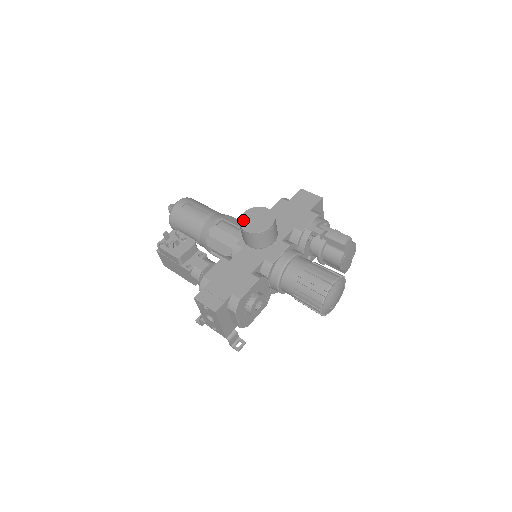
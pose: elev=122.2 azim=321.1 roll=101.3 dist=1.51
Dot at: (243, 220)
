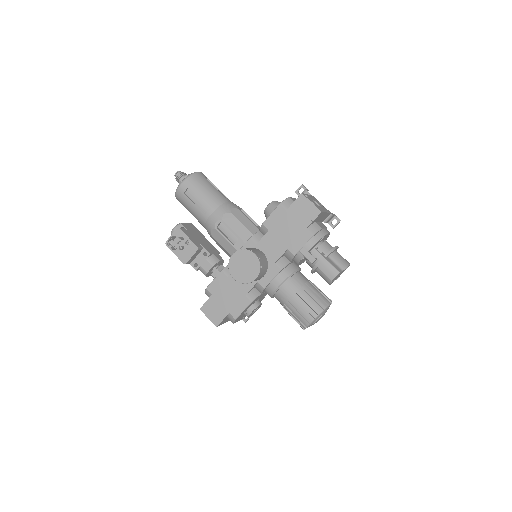
Dot at: (232, 265)
